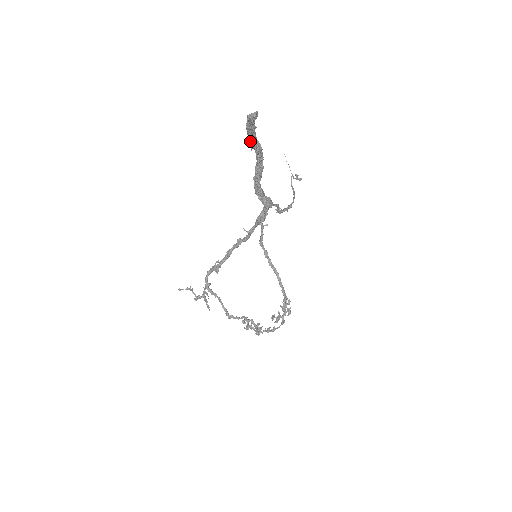
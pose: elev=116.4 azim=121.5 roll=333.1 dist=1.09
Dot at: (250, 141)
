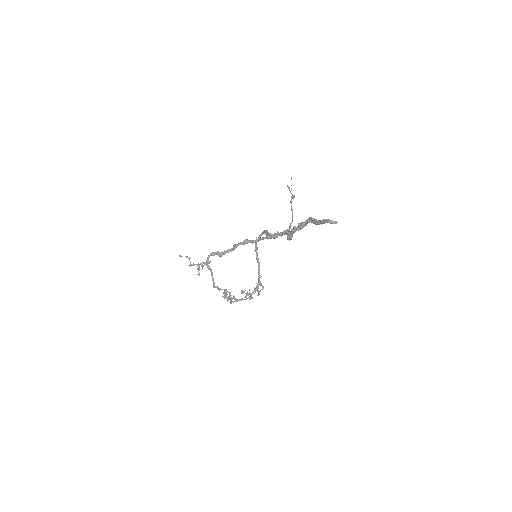
Dot at: (316, 223)
